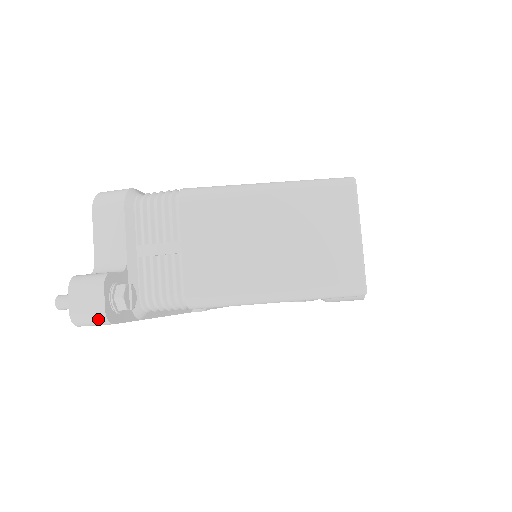
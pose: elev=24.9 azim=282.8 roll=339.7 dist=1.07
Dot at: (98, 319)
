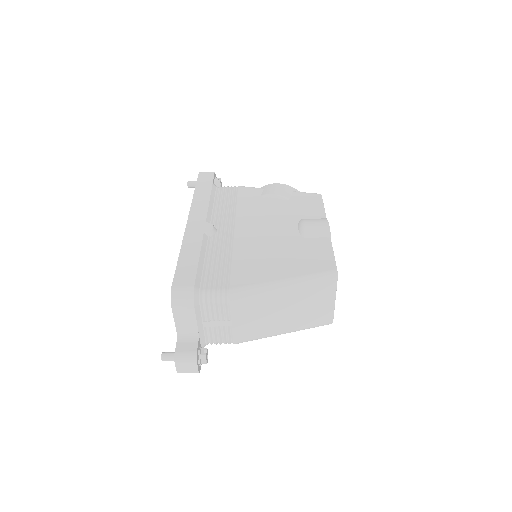
Dot at: occluded
